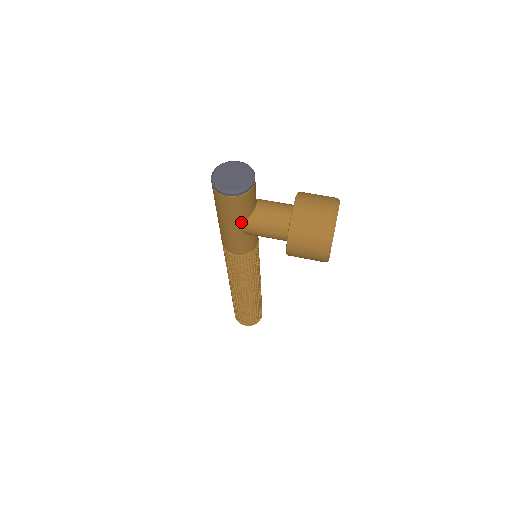
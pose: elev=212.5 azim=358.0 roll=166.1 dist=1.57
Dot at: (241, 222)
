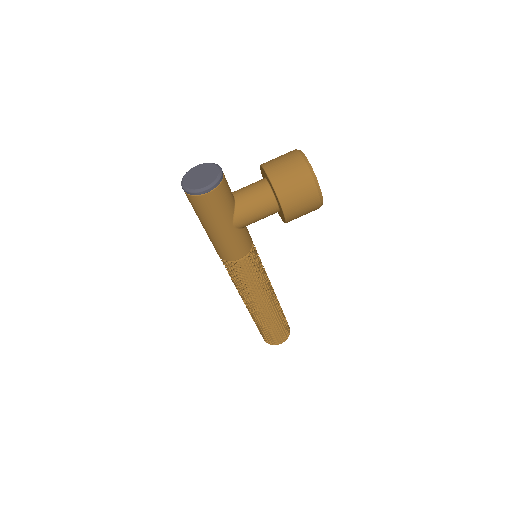
Dot at: (230, 217)
